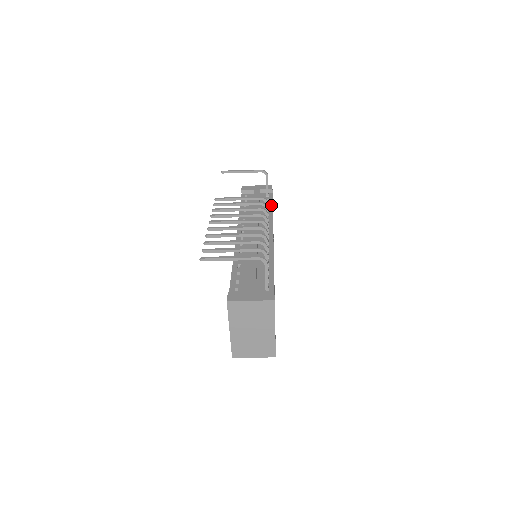
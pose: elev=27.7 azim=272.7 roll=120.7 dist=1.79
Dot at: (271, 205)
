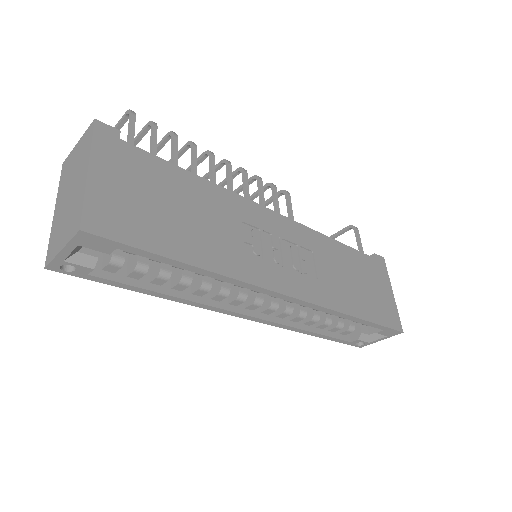
Dot at: (345, 246)
